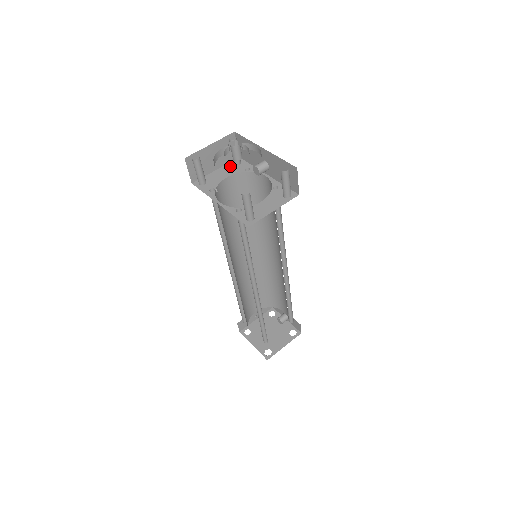
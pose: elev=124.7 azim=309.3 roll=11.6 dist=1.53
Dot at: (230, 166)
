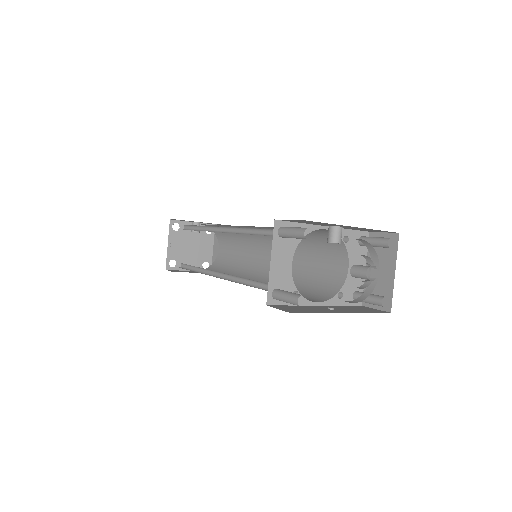
Dot at: (280, 244)
